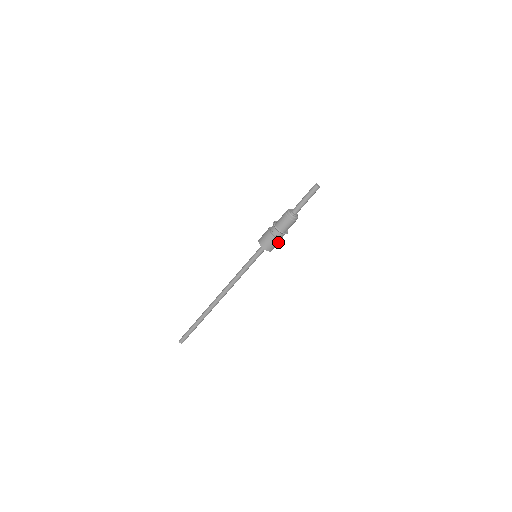
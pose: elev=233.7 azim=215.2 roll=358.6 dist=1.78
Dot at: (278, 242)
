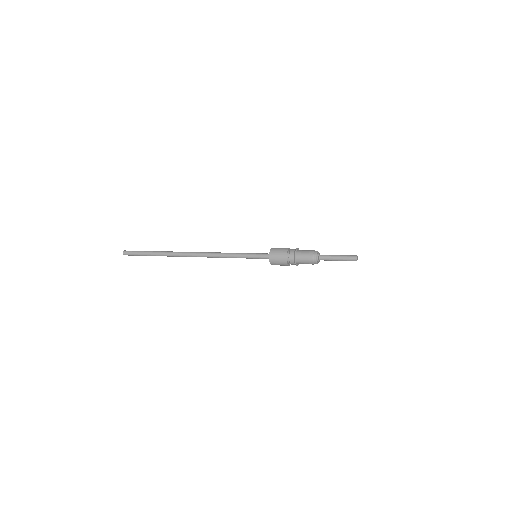
Dot at: (285, 265)
